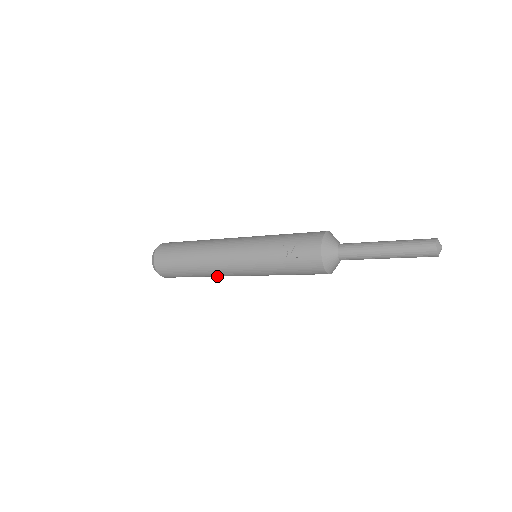
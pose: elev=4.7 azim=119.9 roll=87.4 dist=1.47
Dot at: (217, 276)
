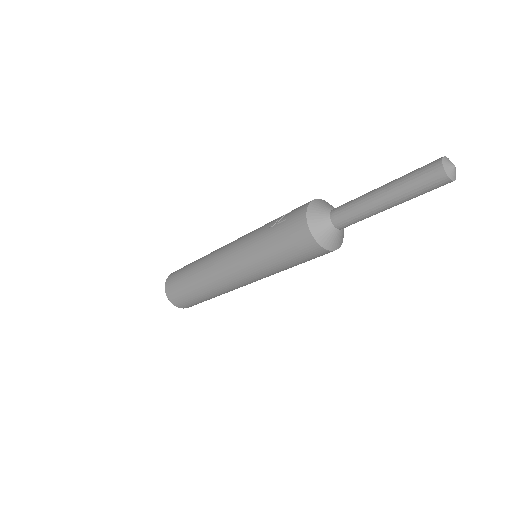
Dot at: (212, 284)
